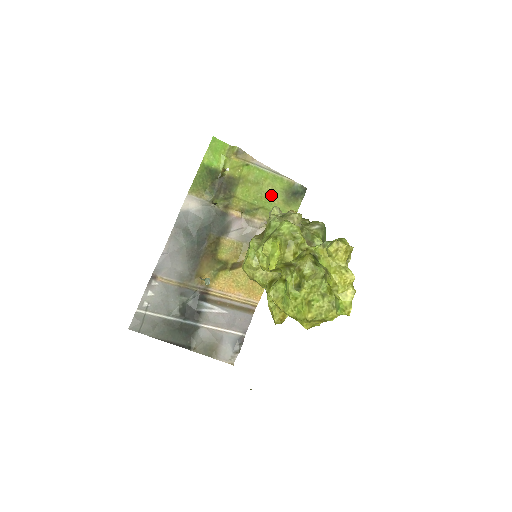
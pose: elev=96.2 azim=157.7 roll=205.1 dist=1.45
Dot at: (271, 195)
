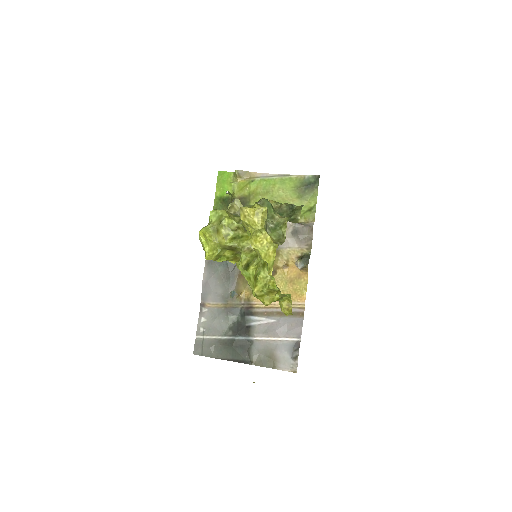
Dot at: (284, 197)
